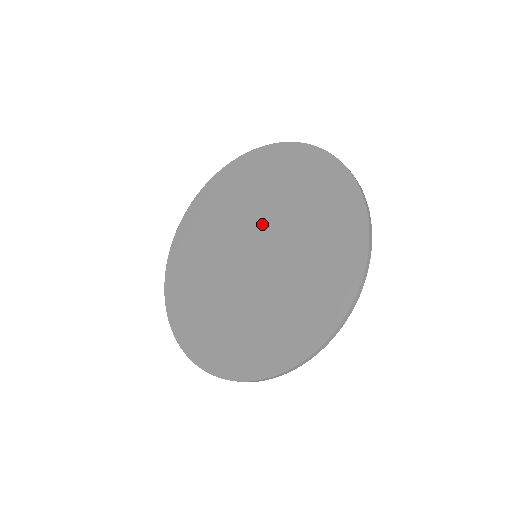
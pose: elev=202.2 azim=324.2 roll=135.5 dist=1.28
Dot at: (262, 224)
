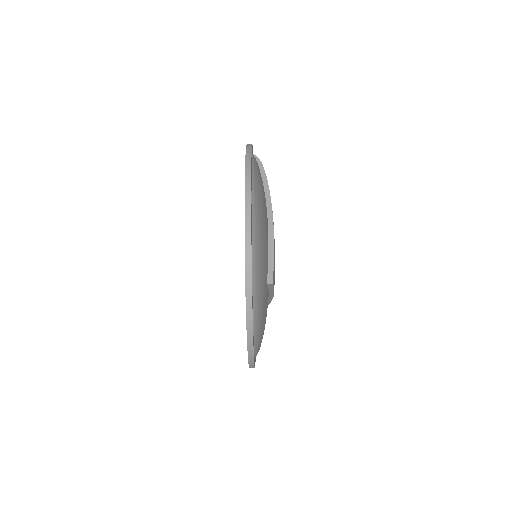
Dot at: occluded
